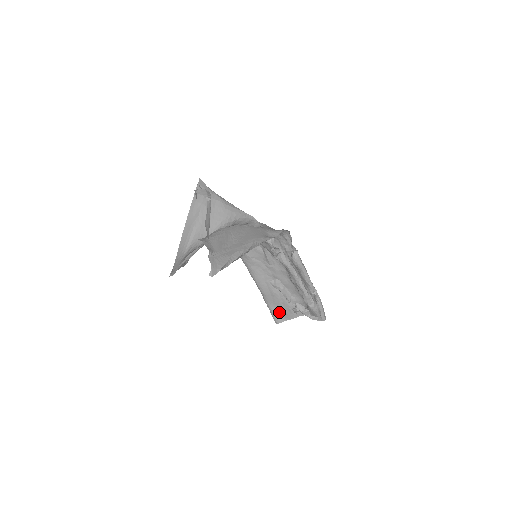
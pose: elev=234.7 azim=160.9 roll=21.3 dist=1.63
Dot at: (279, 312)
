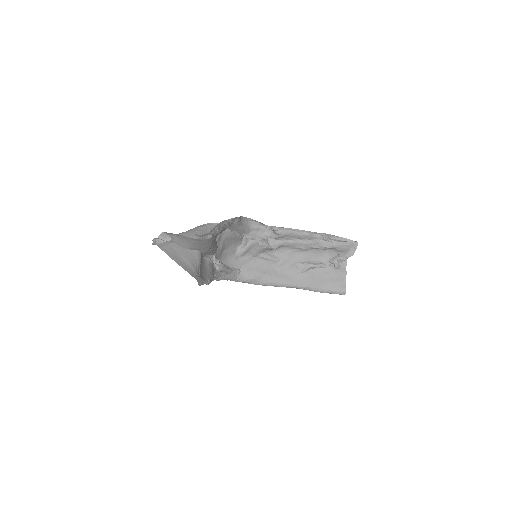
Dot at: (334, 284)
